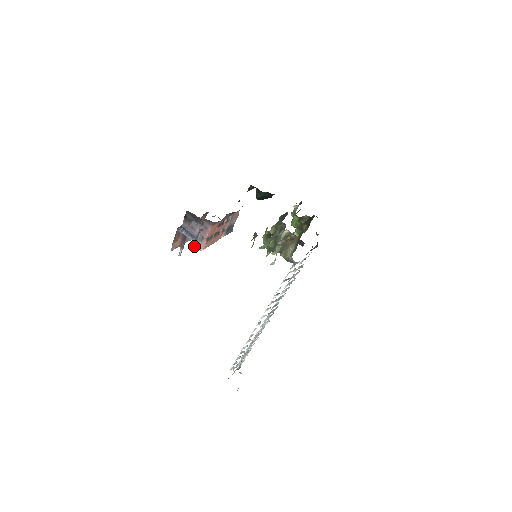
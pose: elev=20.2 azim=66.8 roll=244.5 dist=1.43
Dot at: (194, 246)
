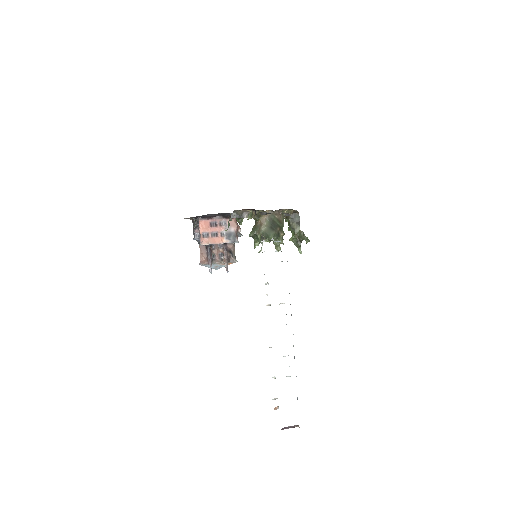
Dot at: (227, 271)
